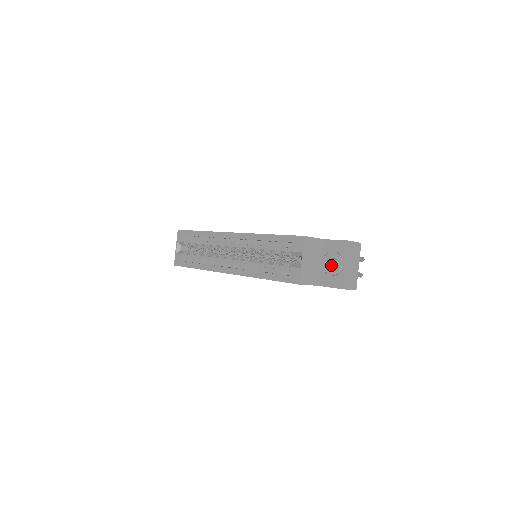
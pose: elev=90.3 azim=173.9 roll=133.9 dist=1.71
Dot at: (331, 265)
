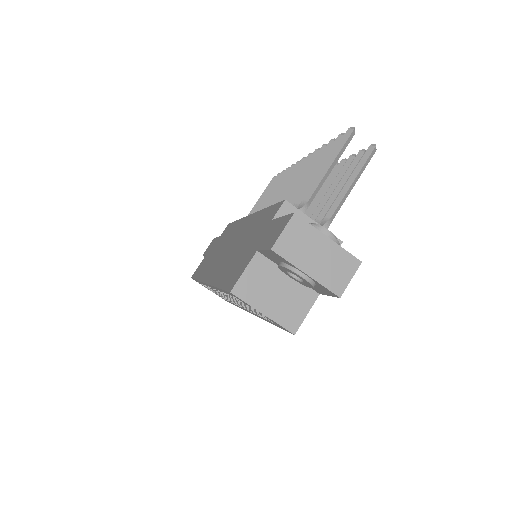
Dot at: occluded
